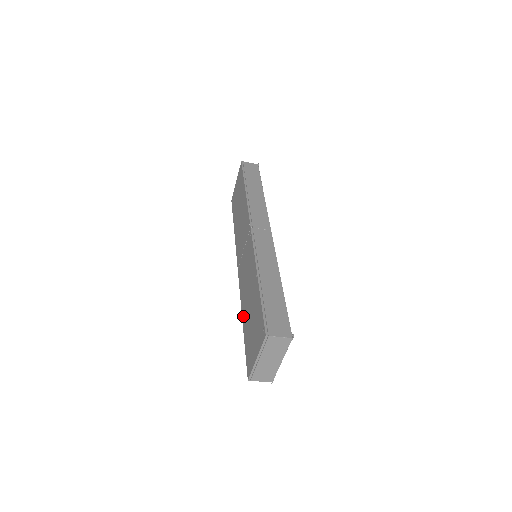
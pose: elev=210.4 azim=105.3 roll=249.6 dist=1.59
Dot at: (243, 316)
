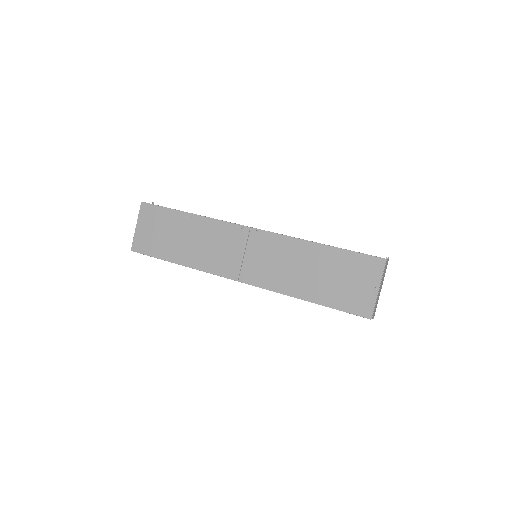
Dot at: (303, 295)
